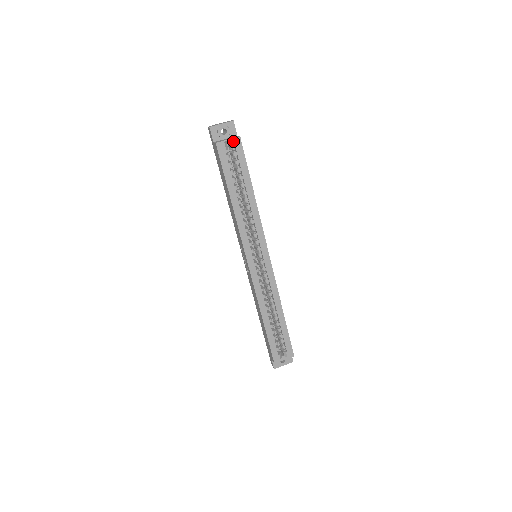
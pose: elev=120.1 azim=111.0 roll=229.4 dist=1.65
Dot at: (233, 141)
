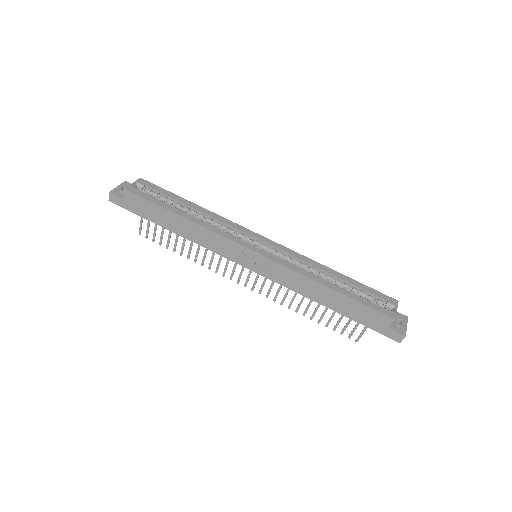
Dot at: (138, 182)
